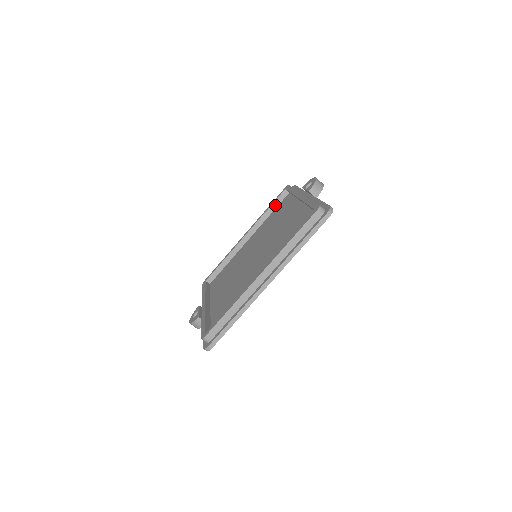
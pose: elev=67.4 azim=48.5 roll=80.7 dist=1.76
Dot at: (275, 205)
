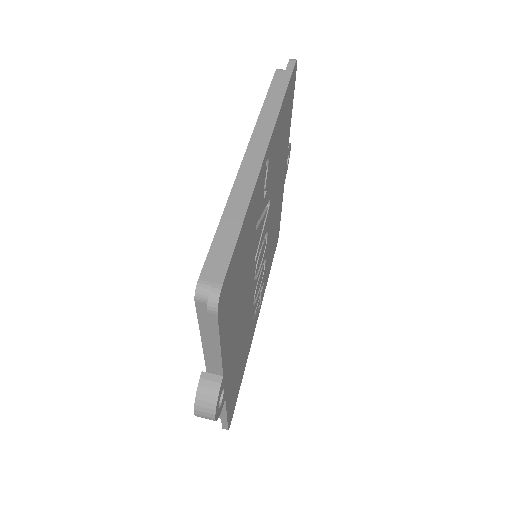
Dot at: occluded
